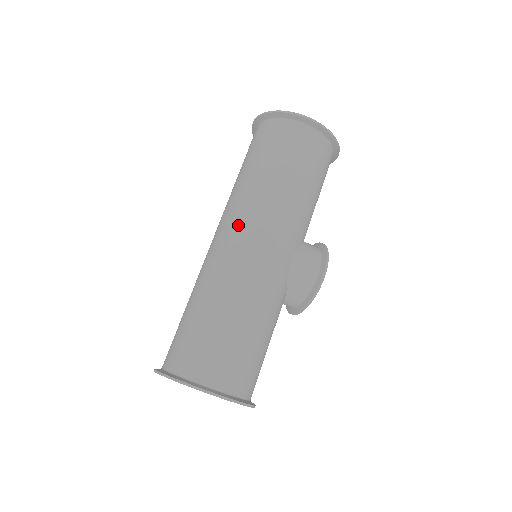
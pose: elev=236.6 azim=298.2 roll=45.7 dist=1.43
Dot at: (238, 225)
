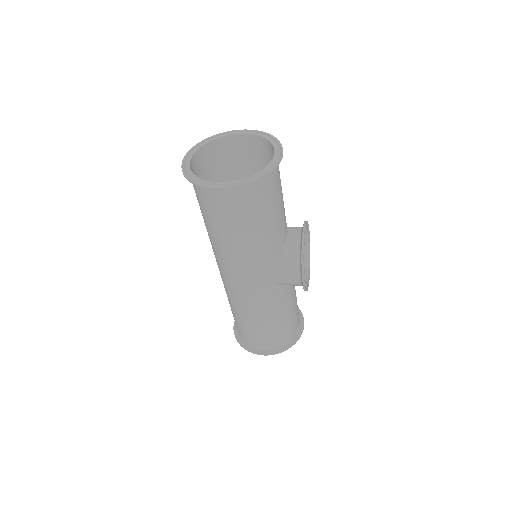
Dot at: (220, 268)
